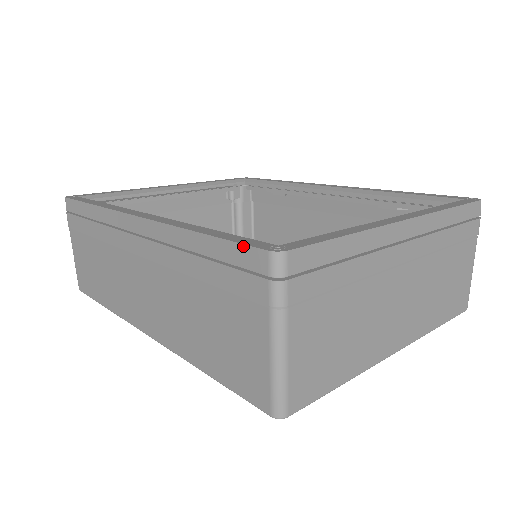
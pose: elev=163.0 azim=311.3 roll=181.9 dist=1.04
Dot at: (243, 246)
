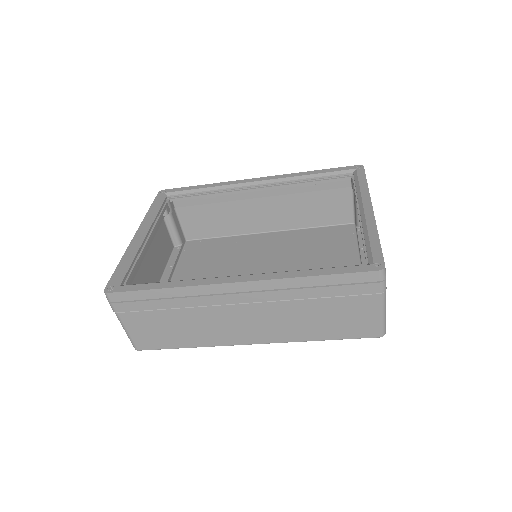
Dot at: (359, 273)
